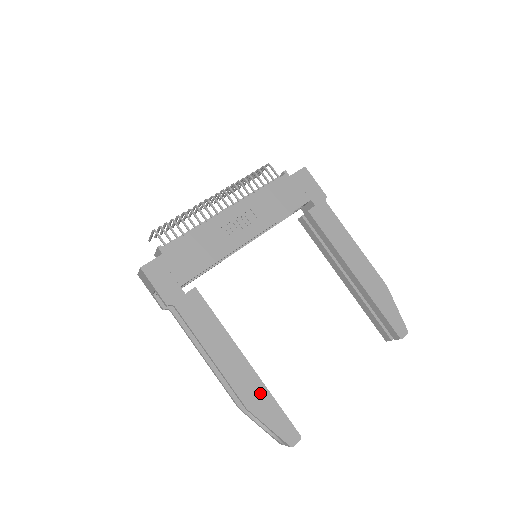
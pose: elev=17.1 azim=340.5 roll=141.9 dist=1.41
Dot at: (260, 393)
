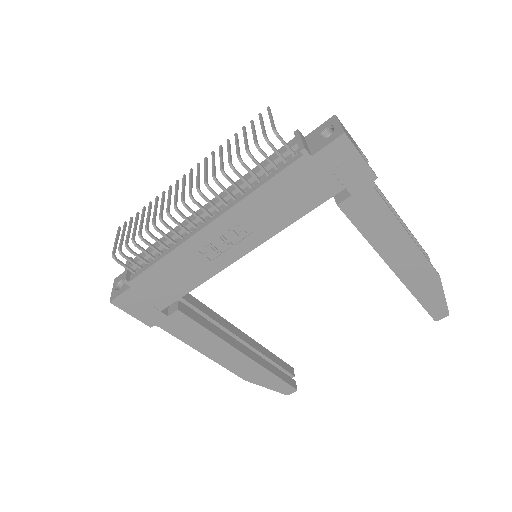
Dot at: (258, 371)
